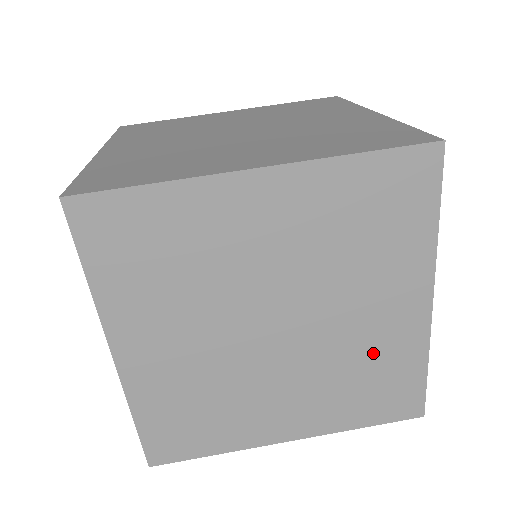
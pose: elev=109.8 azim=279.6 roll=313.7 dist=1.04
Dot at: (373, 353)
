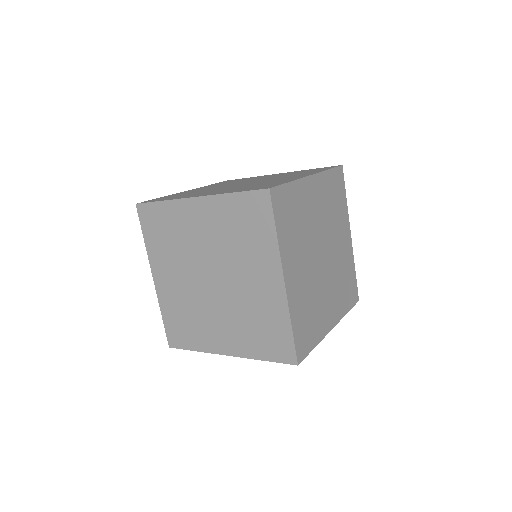
Dot at: (287, 174)
